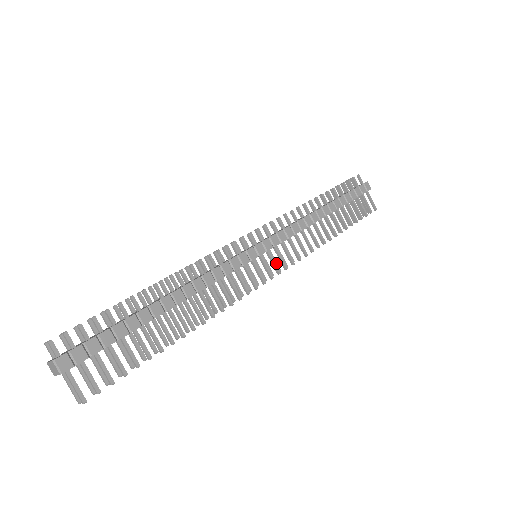
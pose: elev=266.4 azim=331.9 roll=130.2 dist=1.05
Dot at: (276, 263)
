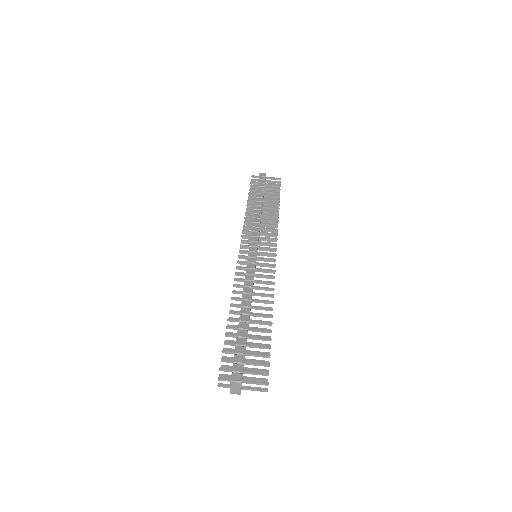
Dot at: occluded
